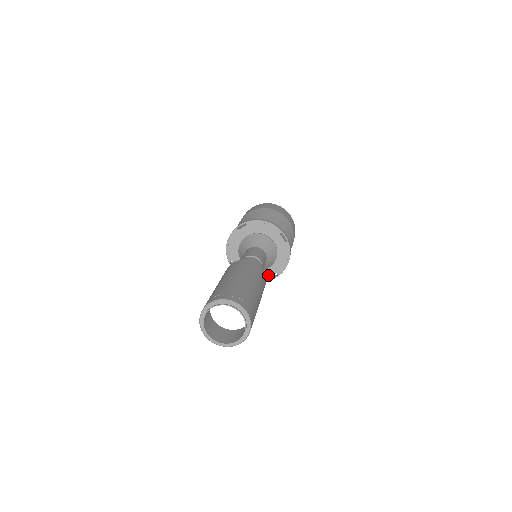
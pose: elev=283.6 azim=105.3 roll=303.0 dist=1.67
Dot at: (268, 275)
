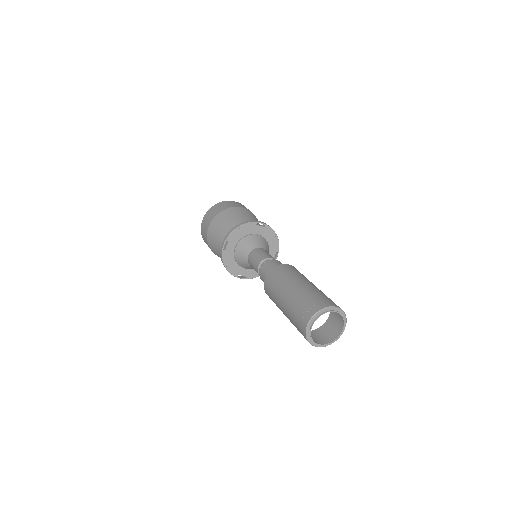
Dot at: (240, 273)
